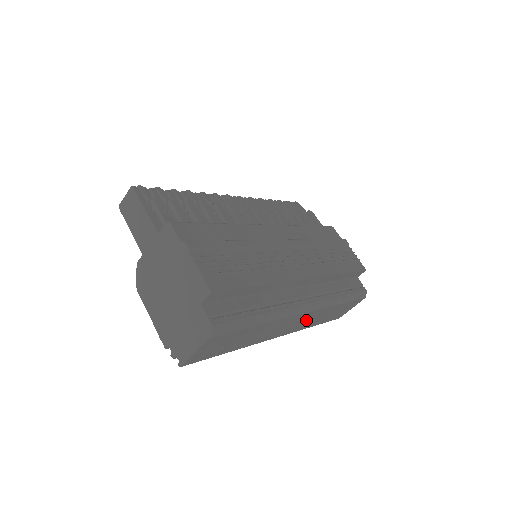
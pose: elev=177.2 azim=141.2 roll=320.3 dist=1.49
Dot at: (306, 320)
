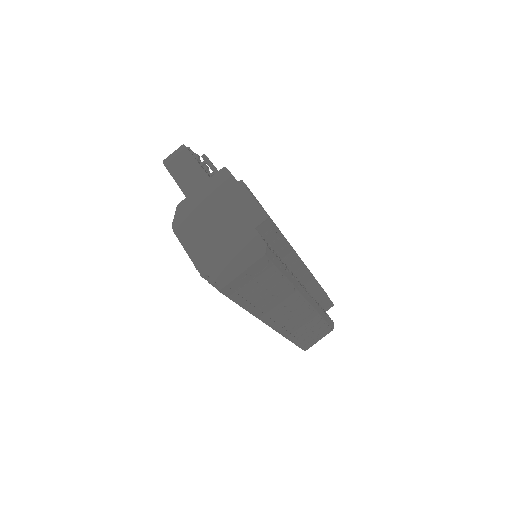
Dot at: (298, 319)
